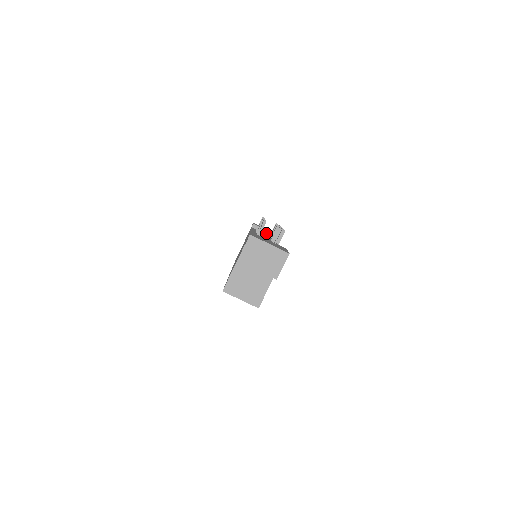
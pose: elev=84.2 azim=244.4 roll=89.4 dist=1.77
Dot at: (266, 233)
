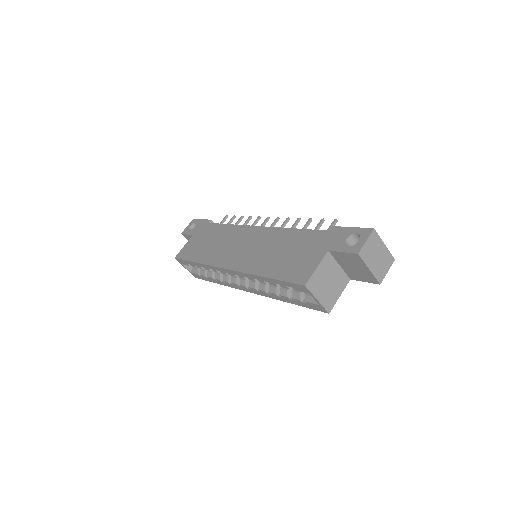
Dot at: occluded
